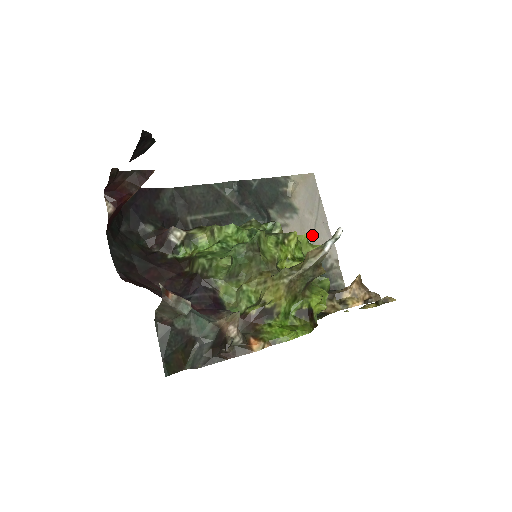
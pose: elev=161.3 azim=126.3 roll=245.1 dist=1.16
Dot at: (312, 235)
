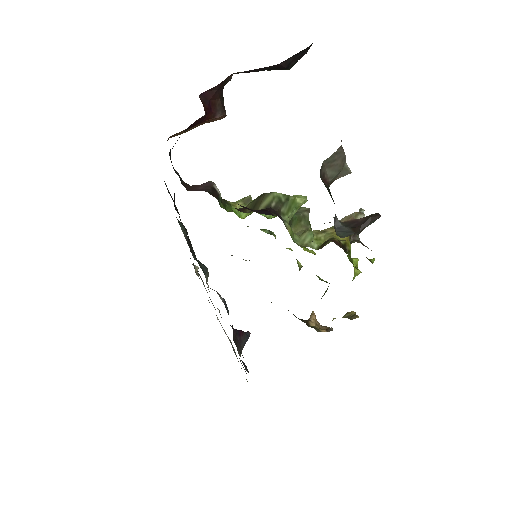
Dot at: occluded
